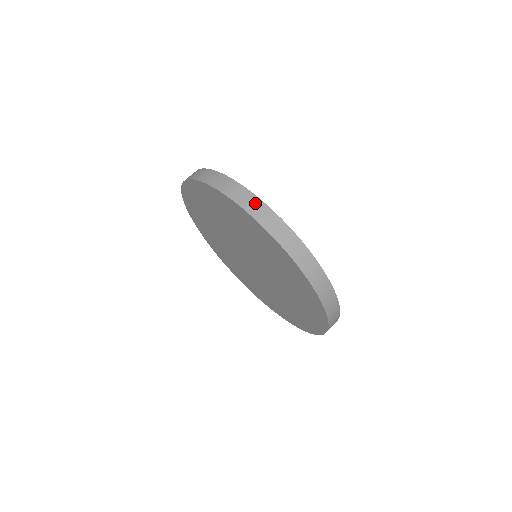
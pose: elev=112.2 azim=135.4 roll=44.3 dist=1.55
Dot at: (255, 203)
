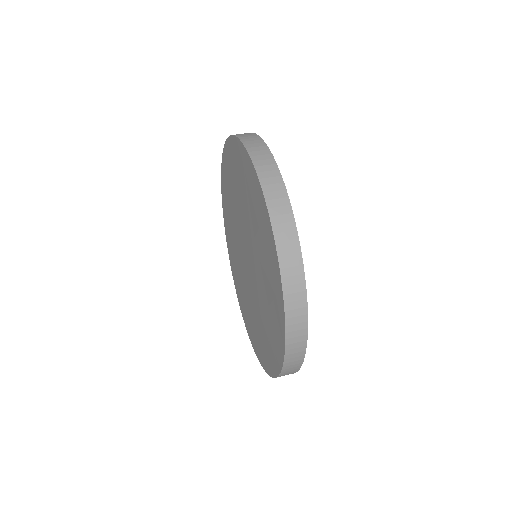
Dot at: (251, 135)
